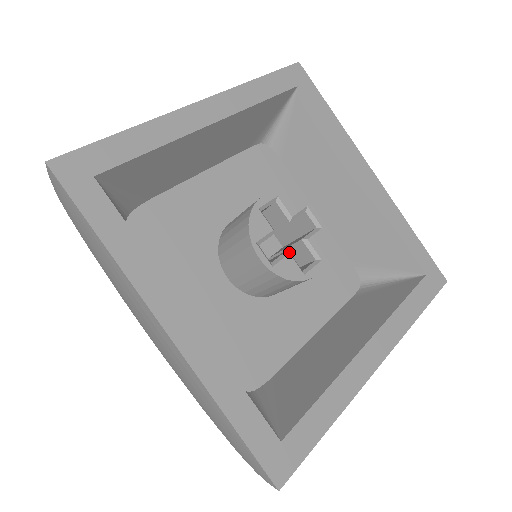
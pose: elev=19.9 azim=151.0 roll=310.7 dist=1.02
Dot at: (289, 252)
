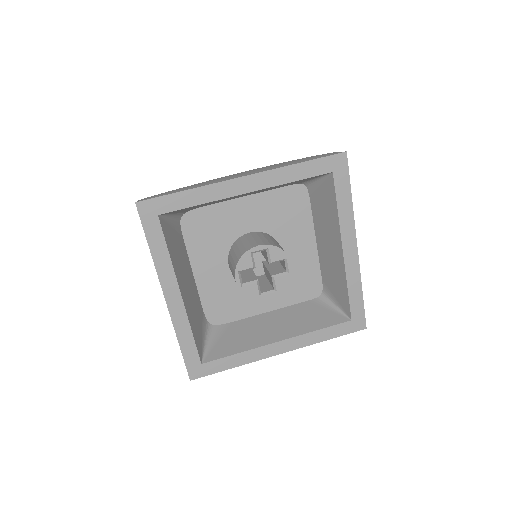
Dot at: (258, 281)
